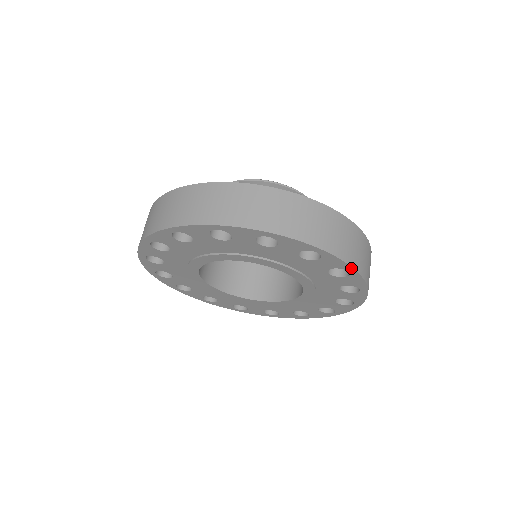
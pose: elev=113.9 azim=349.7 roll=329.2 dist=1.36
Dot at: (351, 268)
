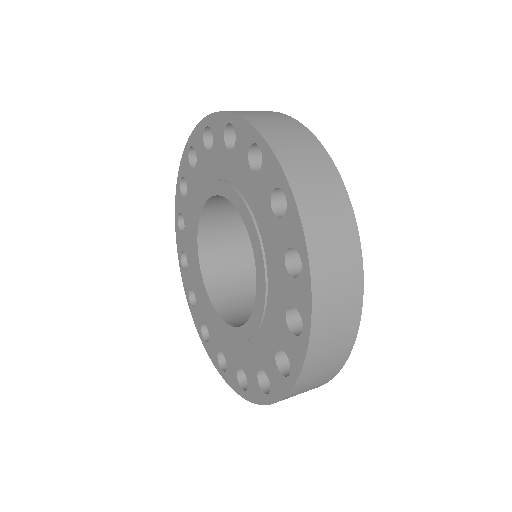
Dot at: (227, 114)
